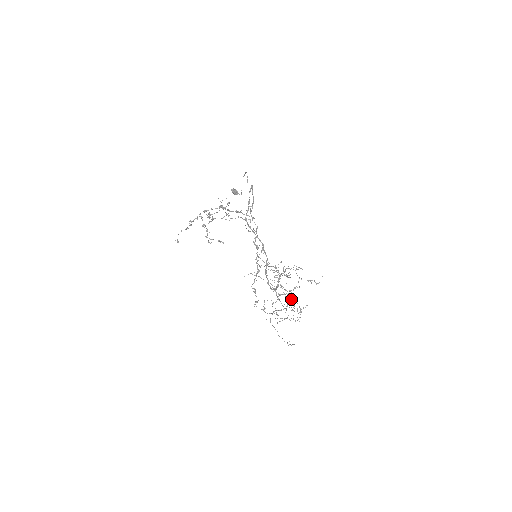
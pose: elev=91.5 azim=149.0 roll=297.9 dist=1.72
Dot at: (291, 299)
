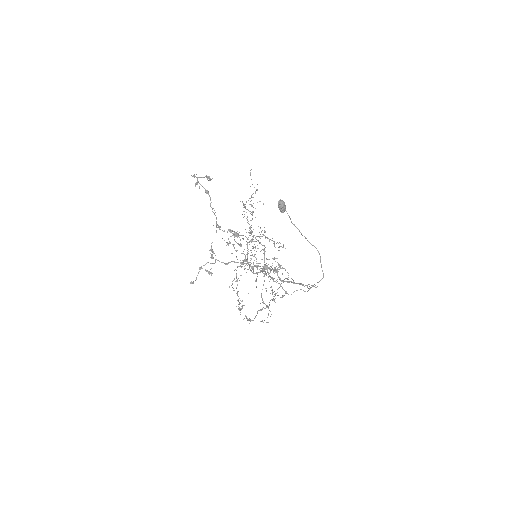
Dot at: occluded
